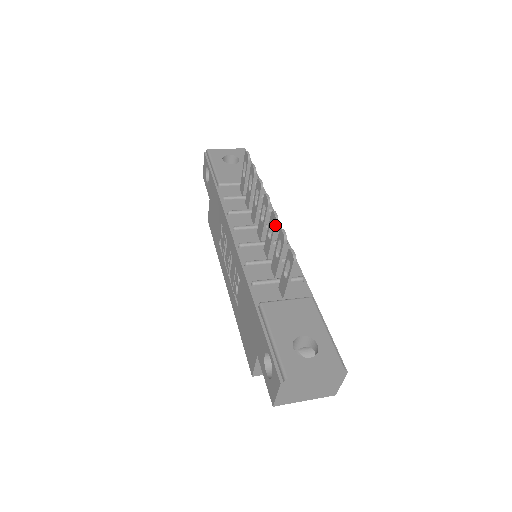
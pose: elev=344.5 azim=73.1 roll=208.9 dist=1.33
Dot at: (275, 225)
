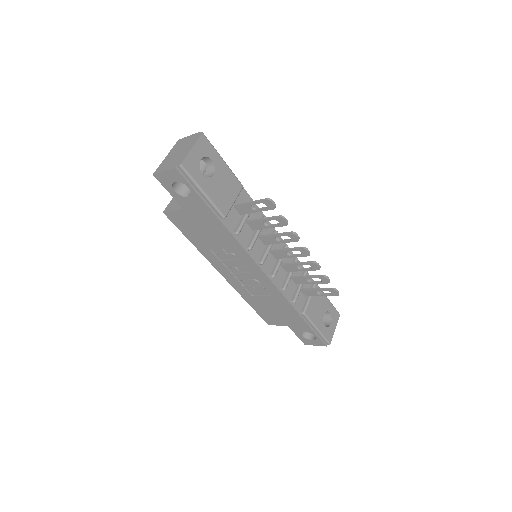
Dot at: occluded
